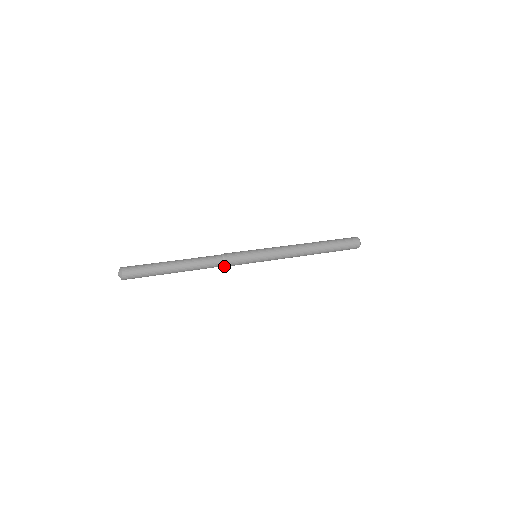
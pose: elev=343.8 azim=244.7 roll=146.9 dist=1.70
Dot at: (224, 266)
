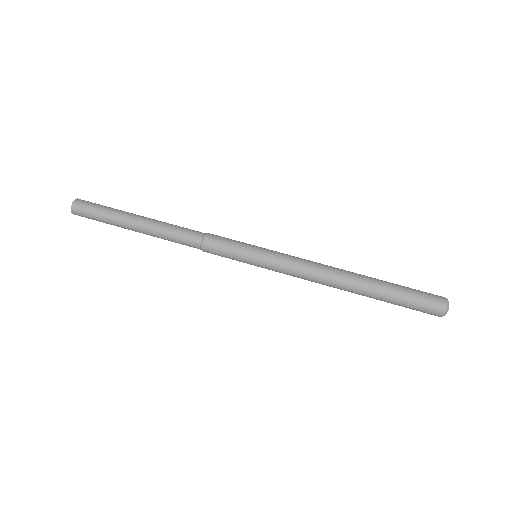
Dot at: occluded
